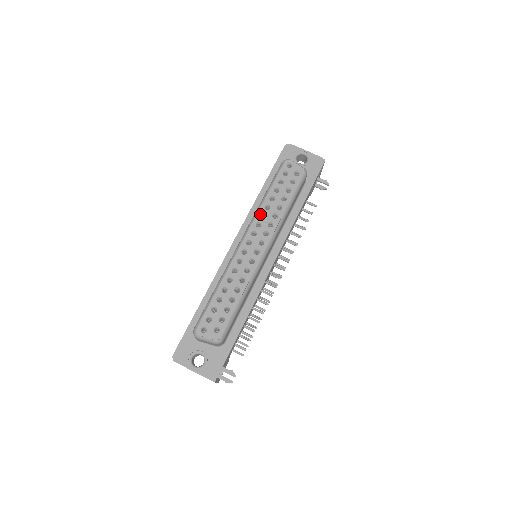
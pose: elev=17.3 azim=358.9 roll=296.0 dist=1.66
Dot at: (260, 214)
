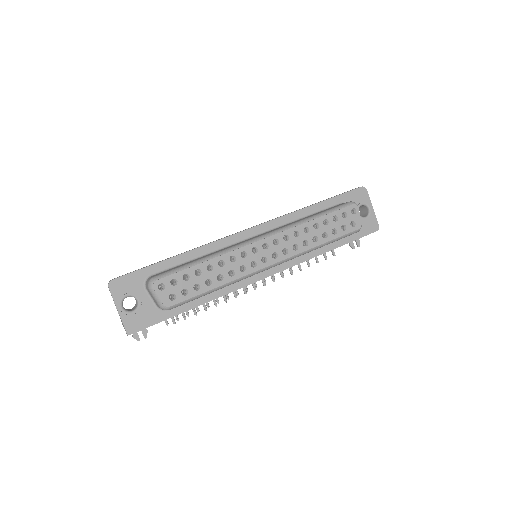
Dot at: (296, 230)
